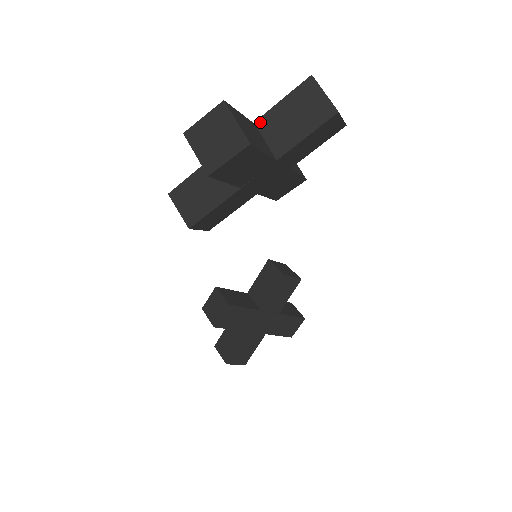
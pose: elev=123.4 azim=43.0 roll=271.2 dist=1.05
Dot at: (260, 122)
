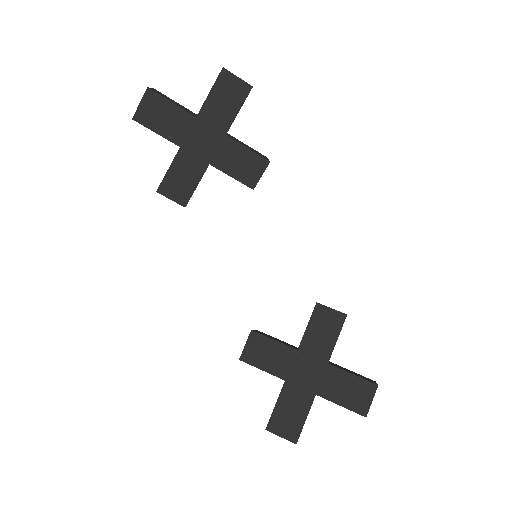
Dot at: occluded
